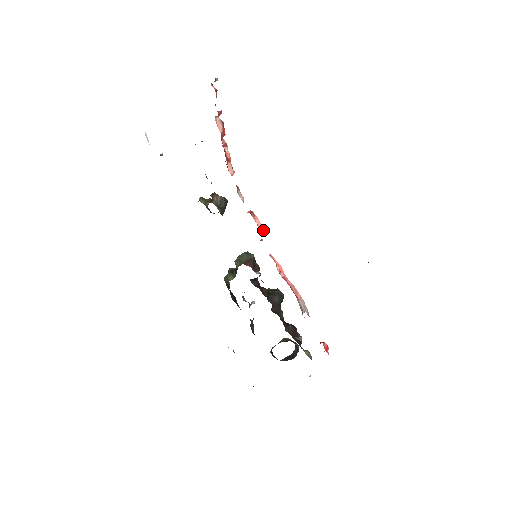
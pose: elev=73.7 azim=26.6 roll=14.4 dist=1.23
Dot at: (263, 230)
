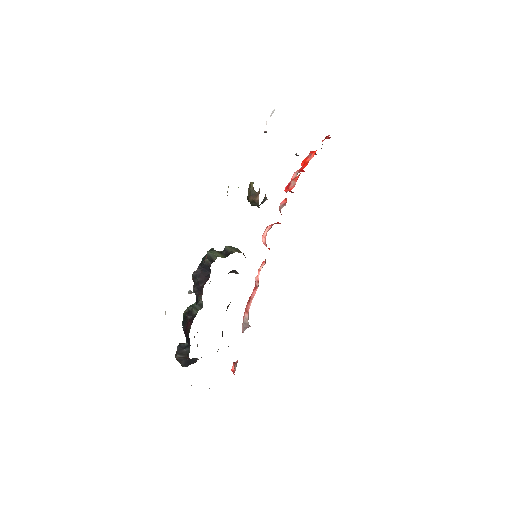
Dot at: (266, 244)
